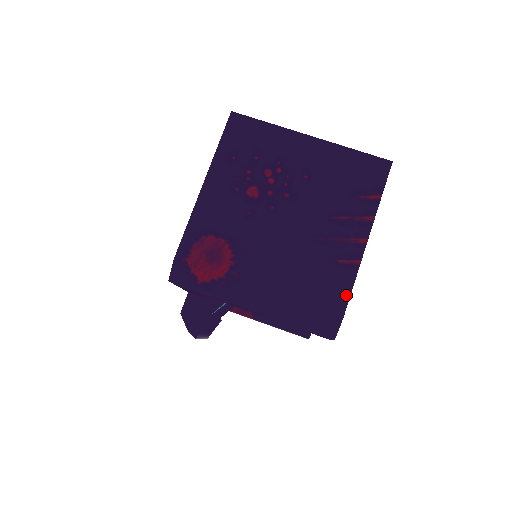
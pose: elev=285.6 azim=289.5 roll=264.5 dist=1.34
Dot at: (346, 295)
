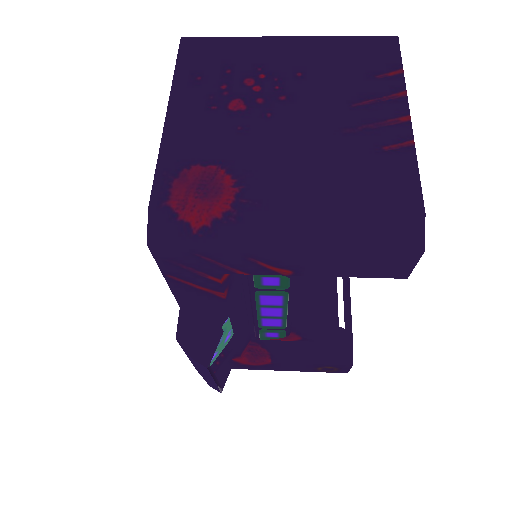
Dot at: (414, 184)
